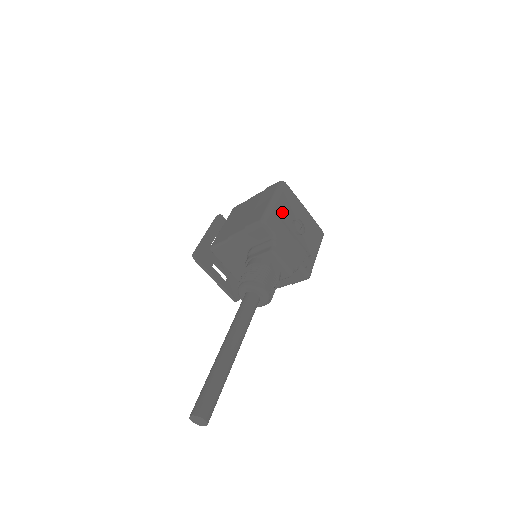
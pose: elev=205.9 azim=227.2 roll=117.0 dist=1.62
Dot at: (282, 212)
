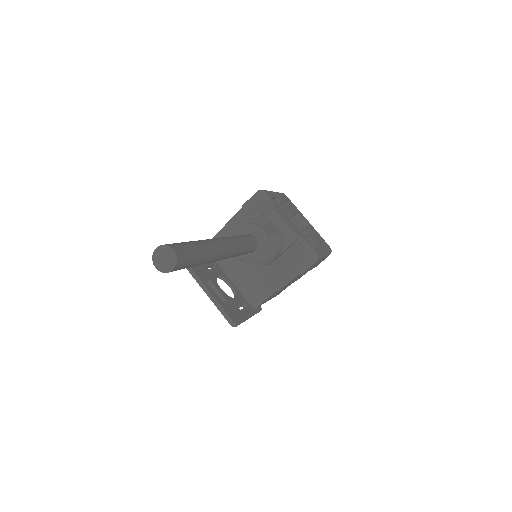
Dot at: (282, 201)
